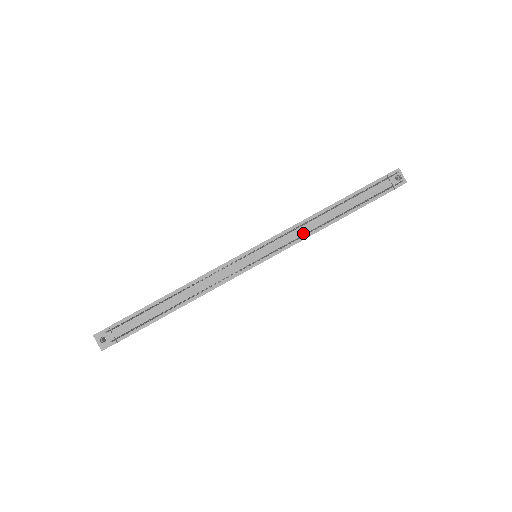
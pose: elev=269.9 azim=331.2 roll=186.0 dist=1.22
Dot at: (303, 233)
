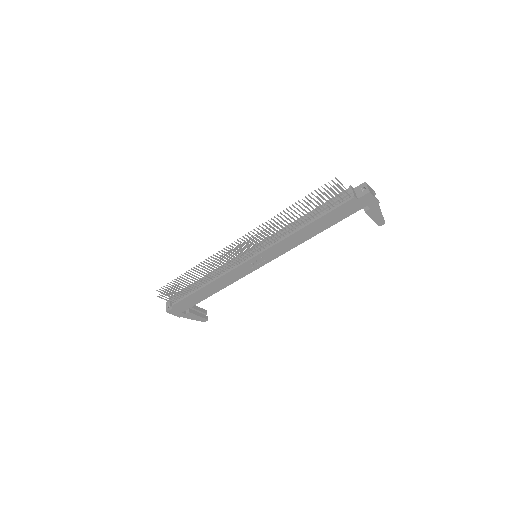
Dot at: (282, 236)
